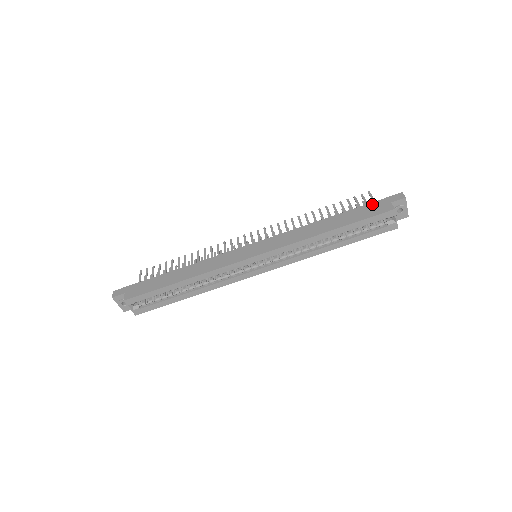
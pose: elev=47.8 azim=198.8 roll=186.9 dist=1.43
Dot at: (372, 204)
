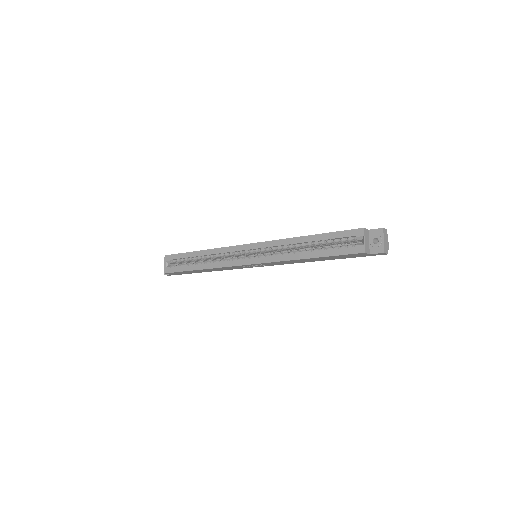
Dot at: occluded
